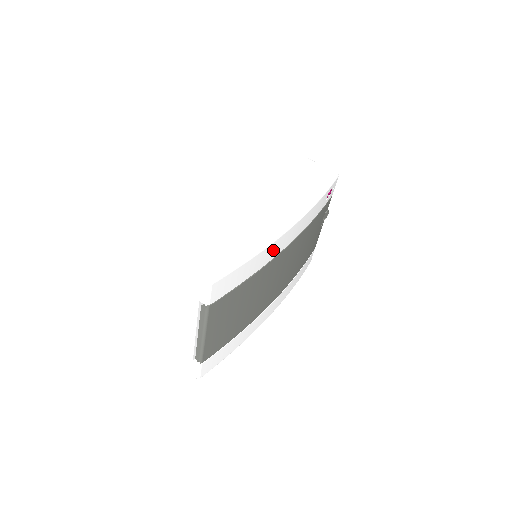
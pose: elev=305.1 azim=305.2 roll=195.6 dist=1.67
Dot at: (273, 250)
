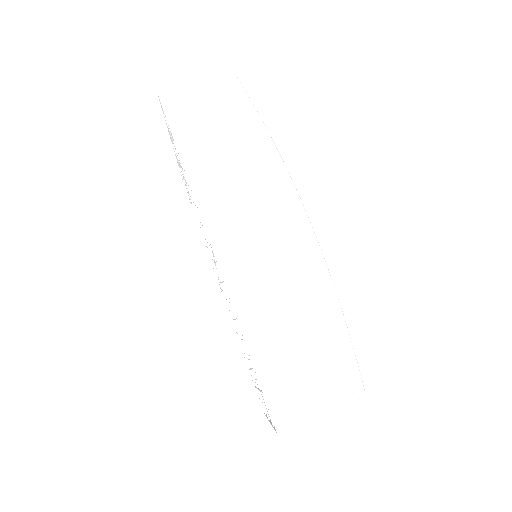
Dot at: occluded
